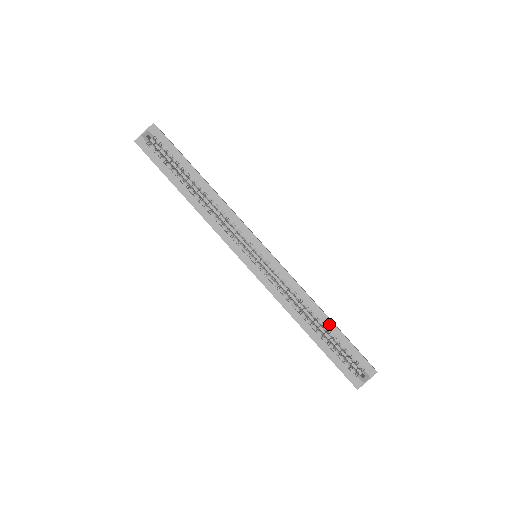
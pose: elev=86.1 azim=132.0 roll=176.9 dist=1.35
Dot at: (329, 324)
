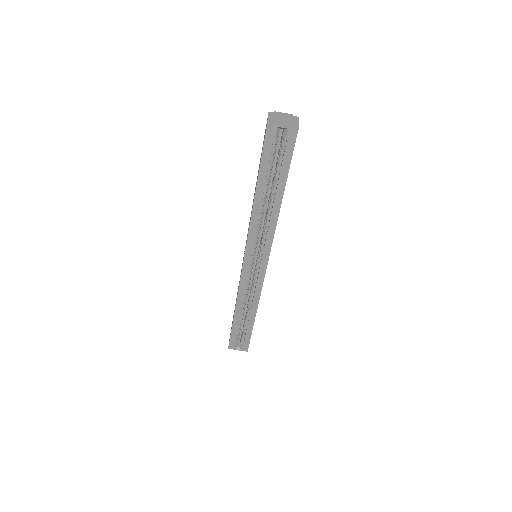
Dot at: (251, 321)
